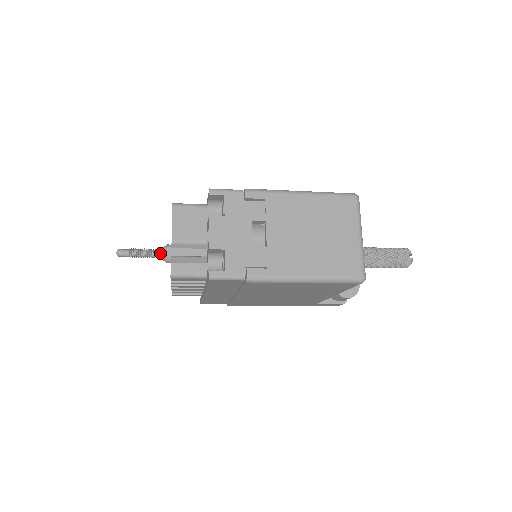
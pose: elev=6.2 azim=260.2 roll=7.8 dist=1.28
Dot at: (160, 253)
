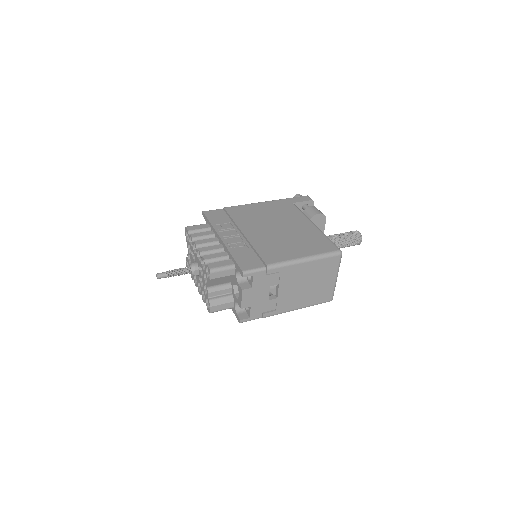
Dot at: (189, 272)
